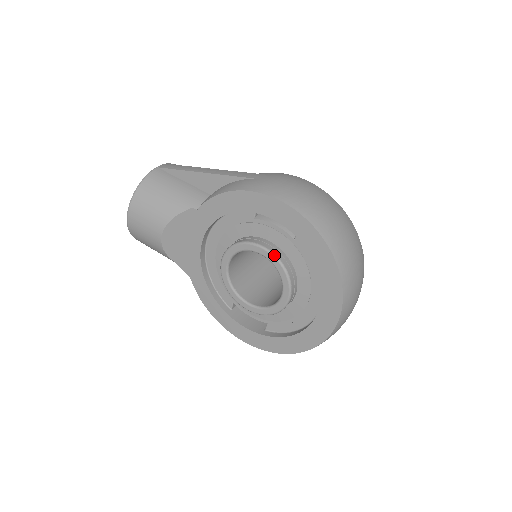
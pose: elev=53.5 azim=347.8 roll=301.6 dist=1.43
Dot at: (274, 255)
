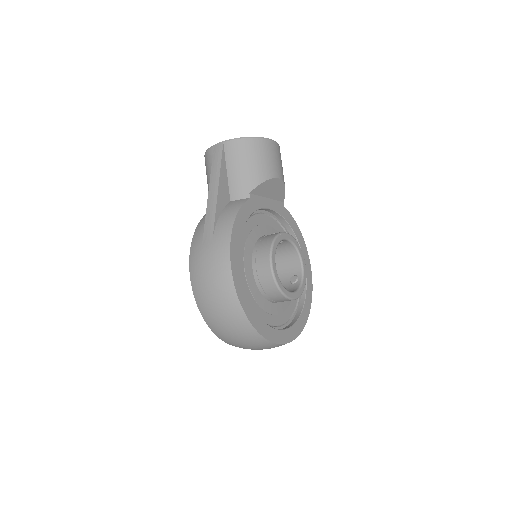
Dot at: occluded
